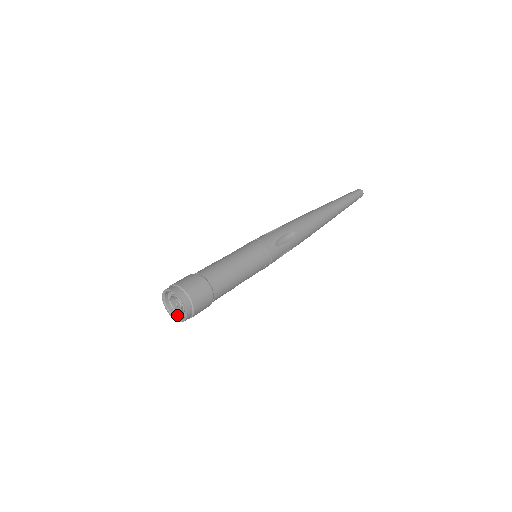
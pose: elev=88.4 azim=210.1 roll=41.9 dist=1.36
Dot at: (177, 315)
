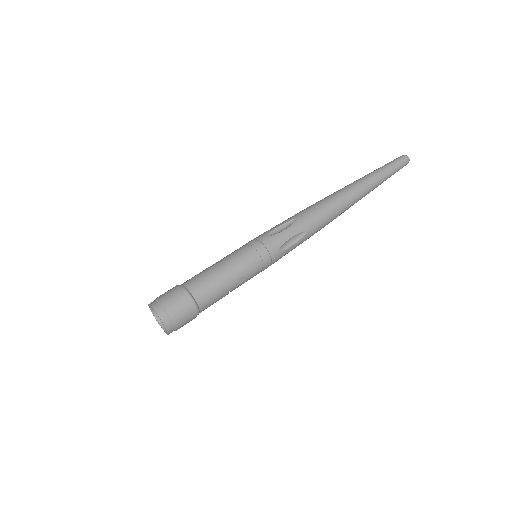
Dot at: occluded
